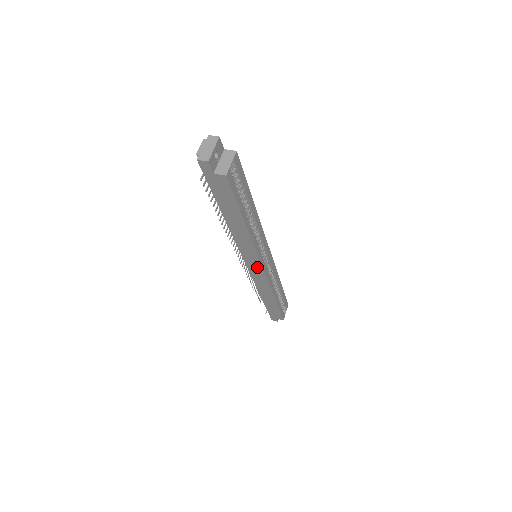
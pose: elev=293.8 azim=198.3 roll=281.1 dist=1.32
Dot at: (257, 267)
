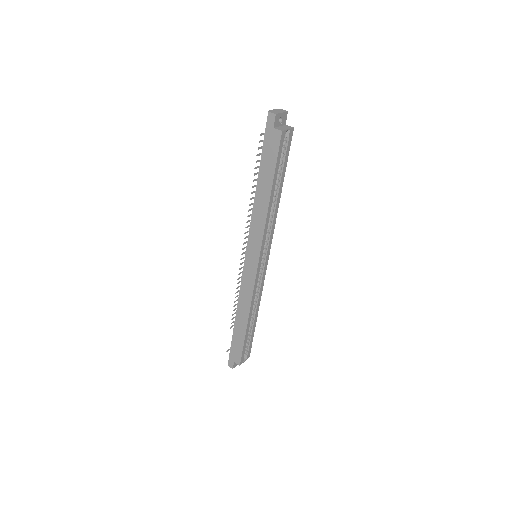
Dot at: (253, 262)
